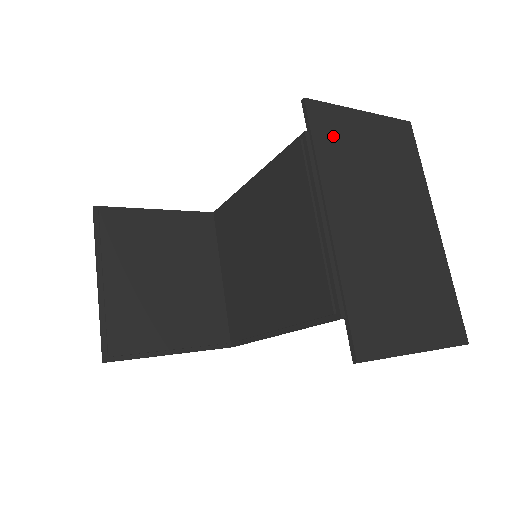
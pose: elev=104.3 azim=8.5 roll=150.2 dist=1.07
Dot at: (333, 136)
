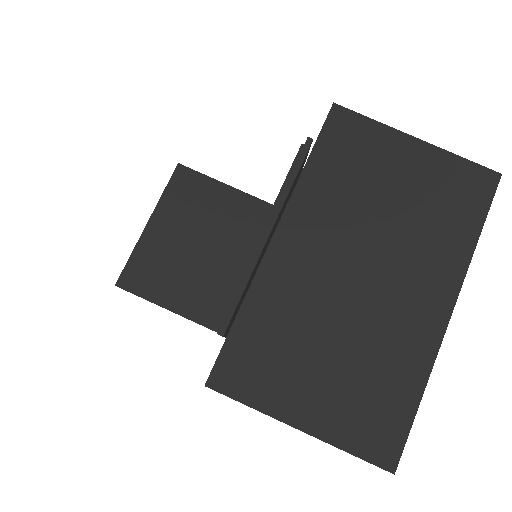
Dot at: (347, 153)
